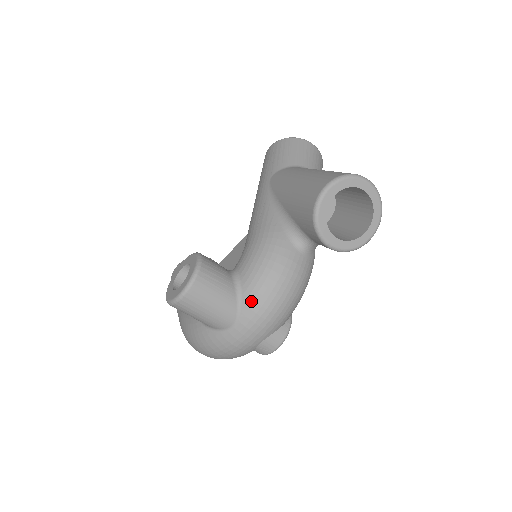
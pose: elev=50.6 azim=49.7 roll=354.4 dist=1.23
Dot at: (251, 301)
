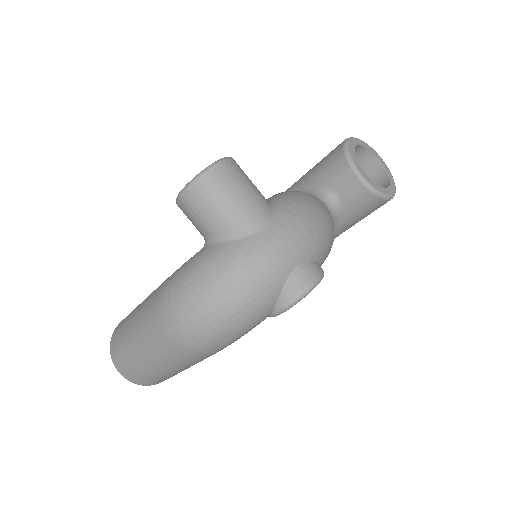
Dot at: (287, 207)
